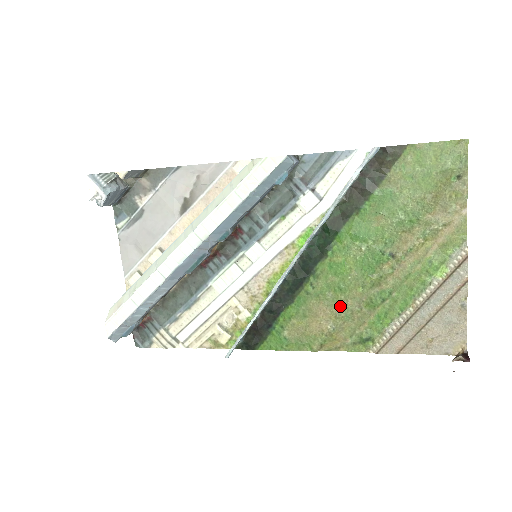
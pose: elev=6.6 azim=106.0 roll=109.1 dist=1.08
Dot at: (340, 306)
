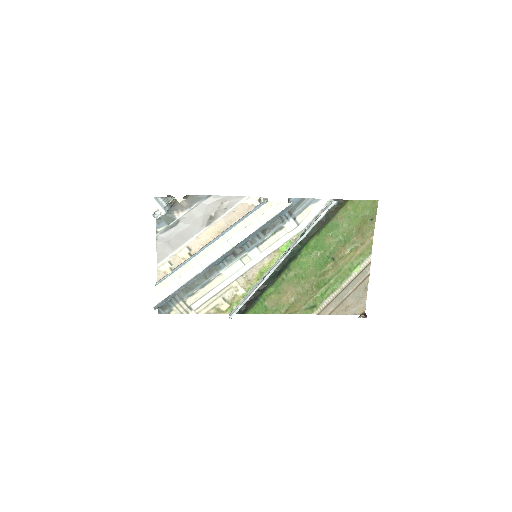
Dot at: (301, 287)
